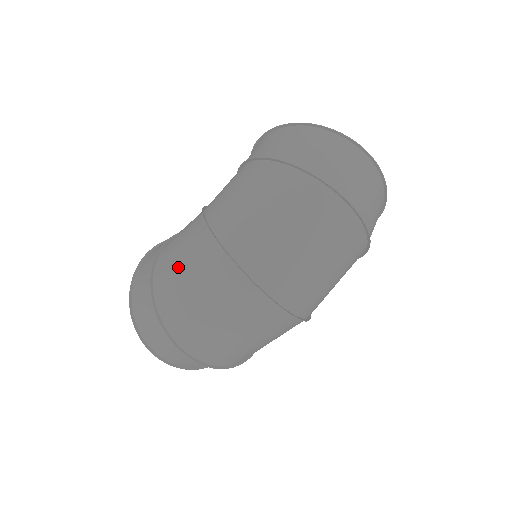
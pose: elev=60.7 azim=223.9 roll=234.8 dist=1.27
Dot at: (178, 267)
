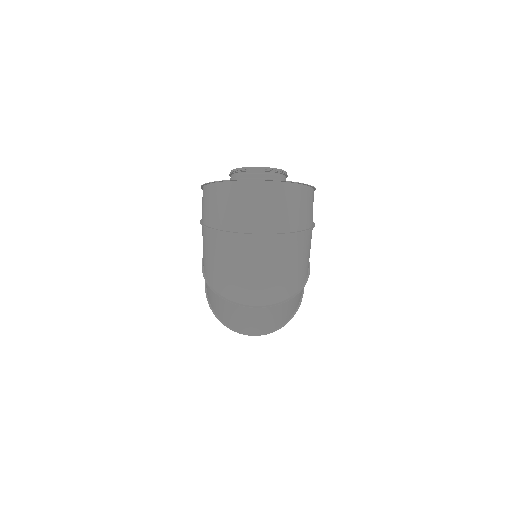
Dot at: (212, 300)
